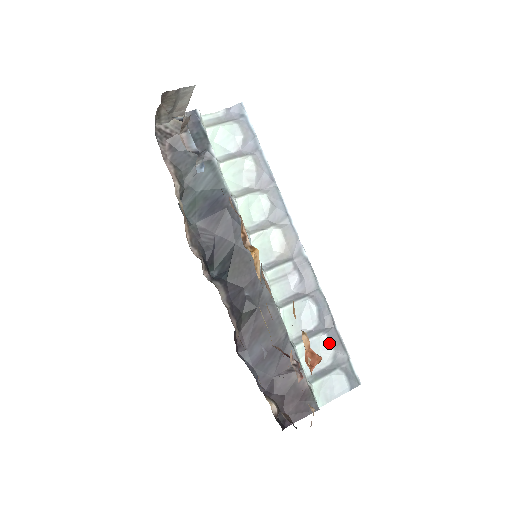
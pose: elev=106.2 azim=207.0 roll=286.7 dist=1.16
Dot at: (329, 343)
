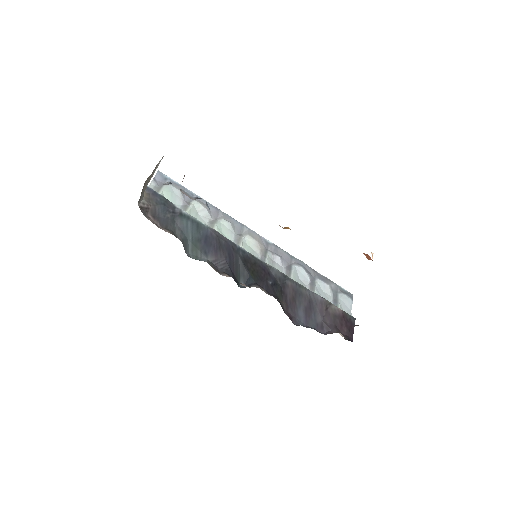
Dot at: (324, 283)
